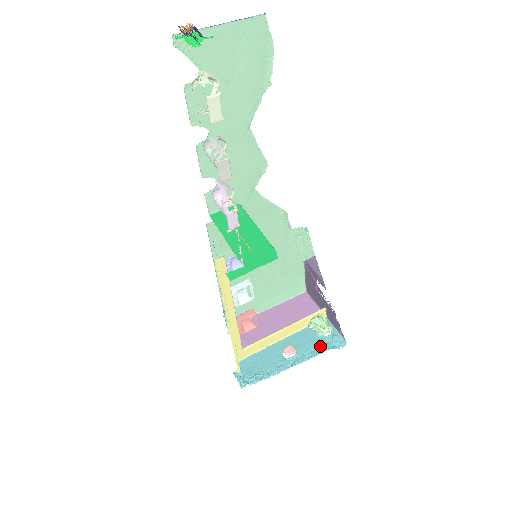
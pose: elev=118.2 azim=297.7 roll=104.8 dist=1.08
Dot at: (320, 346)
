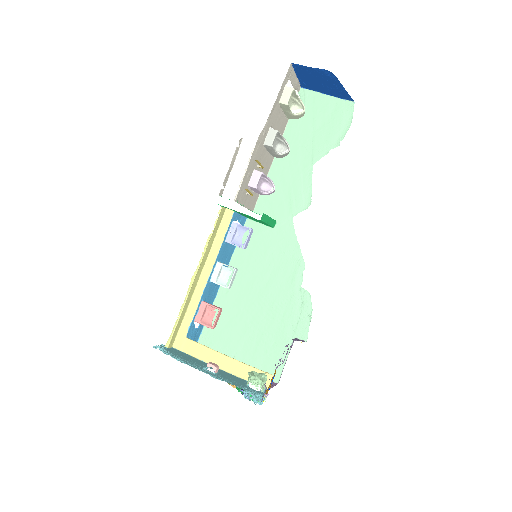
Dot at: (237, 384)
